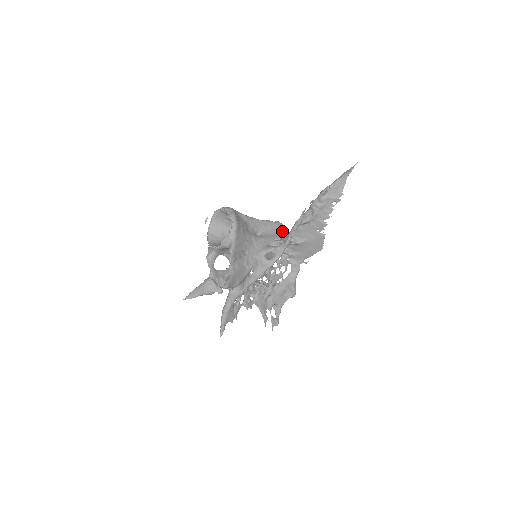
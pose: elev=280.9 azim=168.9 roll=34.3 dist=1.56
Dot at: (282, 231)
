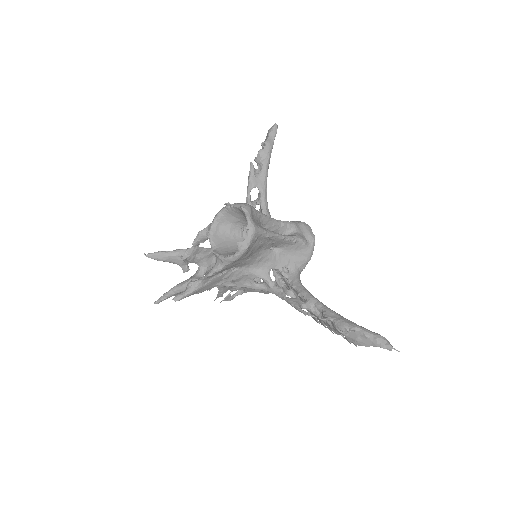
Dot at: (303, 260)
